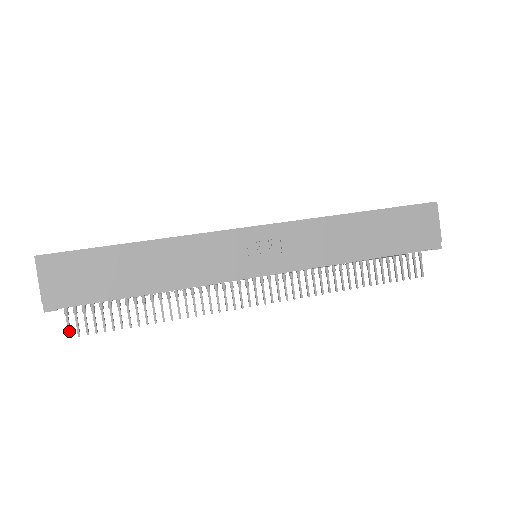
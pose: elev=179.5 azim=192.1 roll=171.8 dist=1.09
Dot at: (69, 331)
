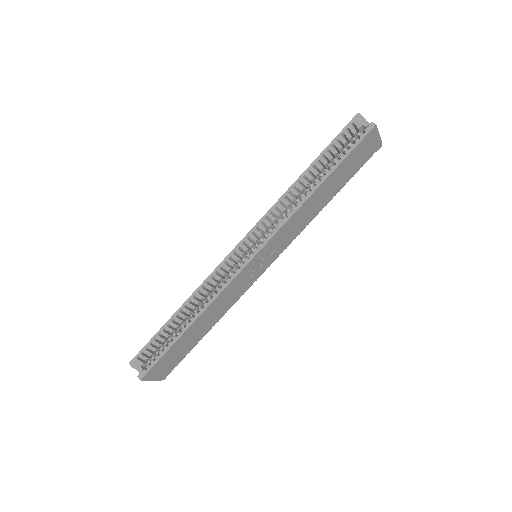
Dot at: occluded
